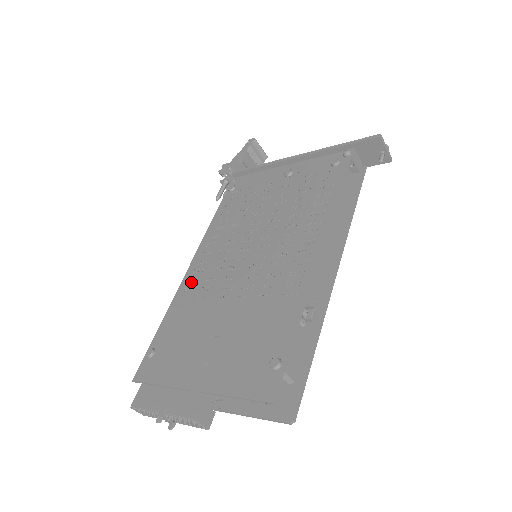
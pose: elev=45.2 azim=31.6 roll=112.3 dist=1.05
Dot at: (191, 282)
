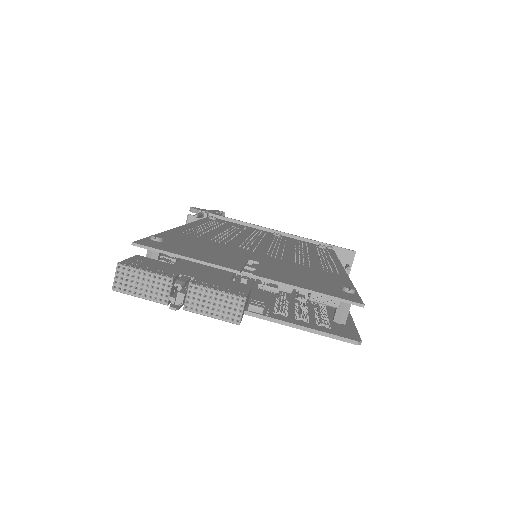
Dot at: (193, 231)
